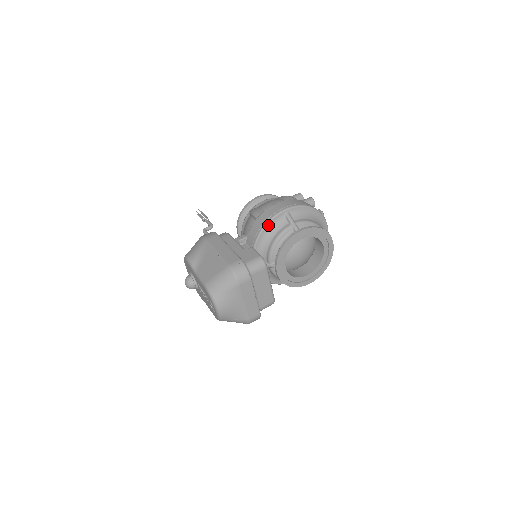
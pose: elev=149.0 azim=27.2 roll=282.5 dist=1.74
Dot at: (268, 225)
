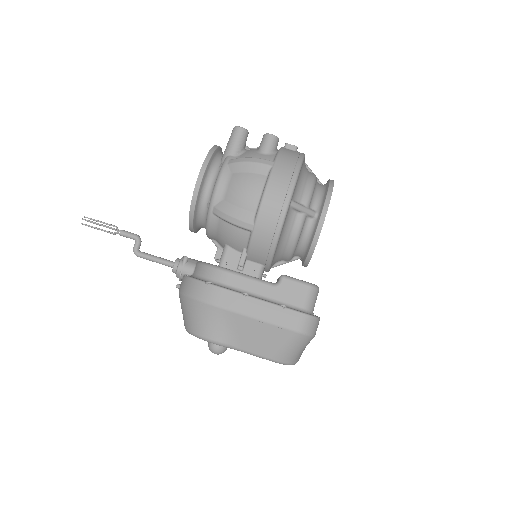
Dot at: (280, 235)
